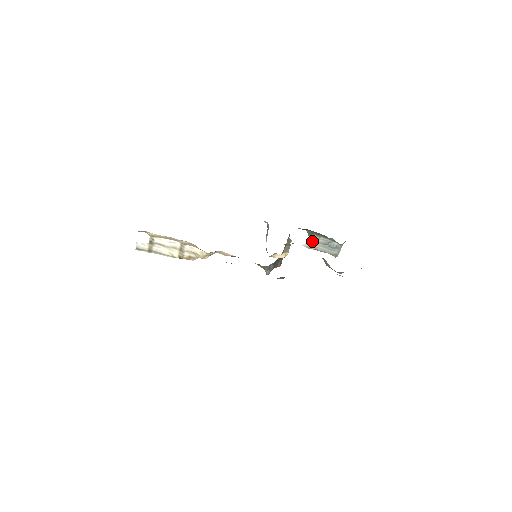
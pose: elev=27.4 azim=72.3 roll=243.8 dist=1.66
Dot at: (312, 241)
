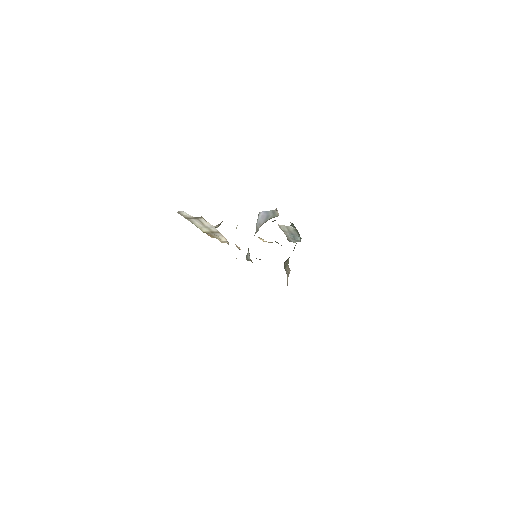
Dot at: (287, 228)
